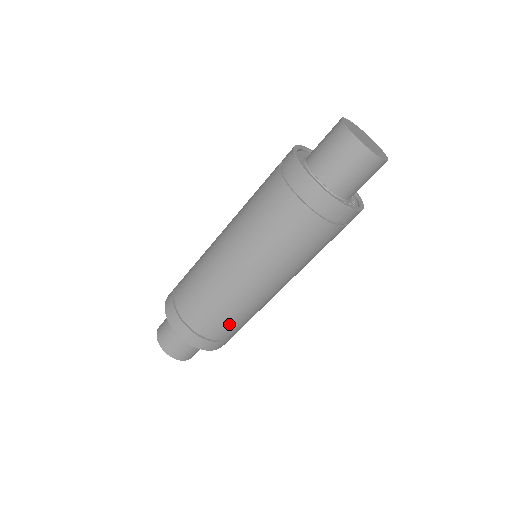
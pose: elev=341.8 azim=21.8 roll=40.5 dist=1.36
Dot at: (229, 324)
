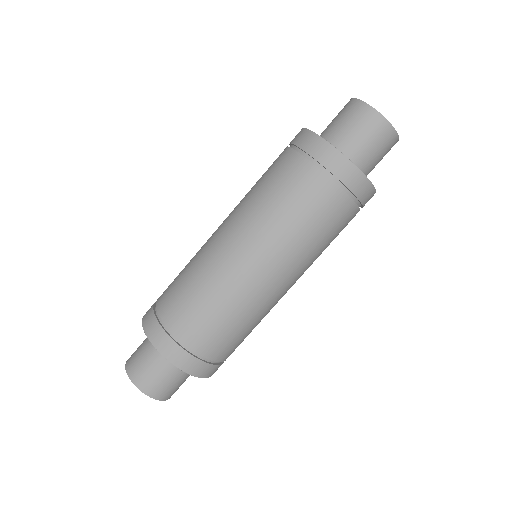
Dot at: occluded
